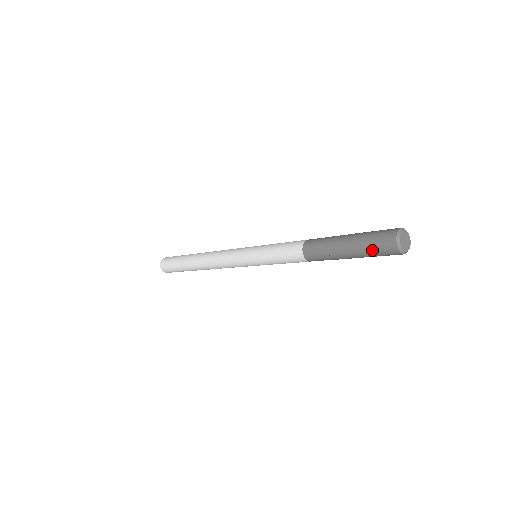
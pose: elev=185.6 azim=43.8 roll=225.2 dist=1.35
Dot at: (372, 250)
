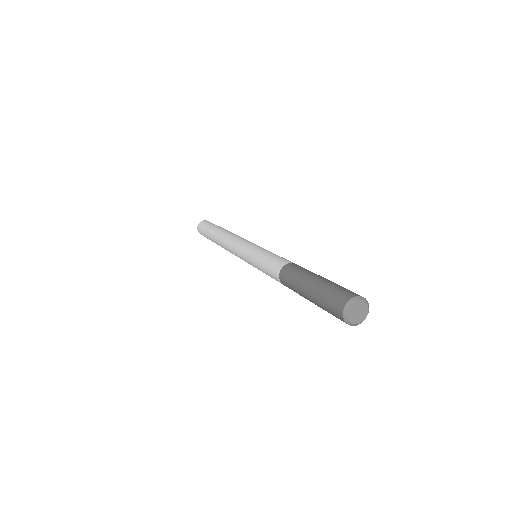
Dot at: (326, 297)
